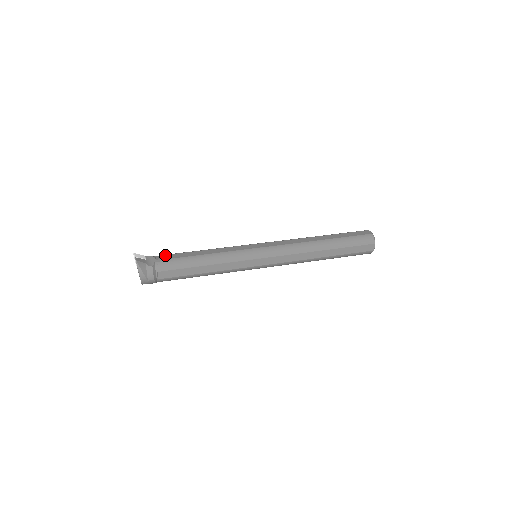
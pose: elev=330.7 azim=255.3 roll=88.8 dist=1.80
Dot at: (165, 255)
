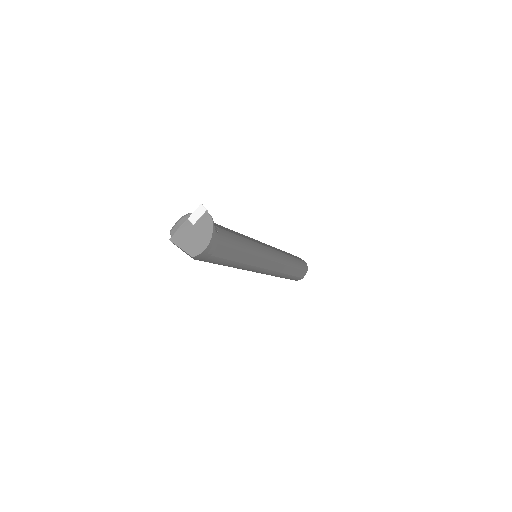
Dot at: occluded
